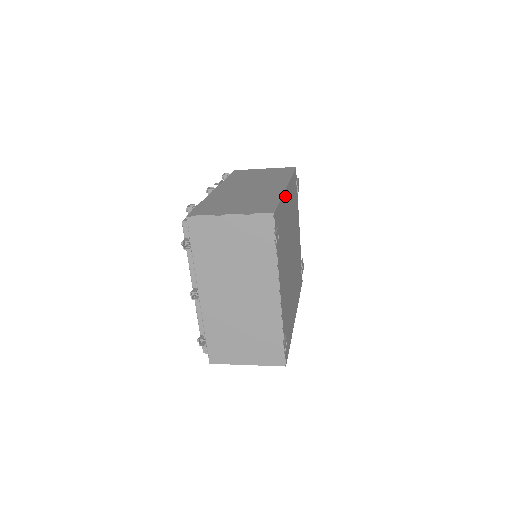
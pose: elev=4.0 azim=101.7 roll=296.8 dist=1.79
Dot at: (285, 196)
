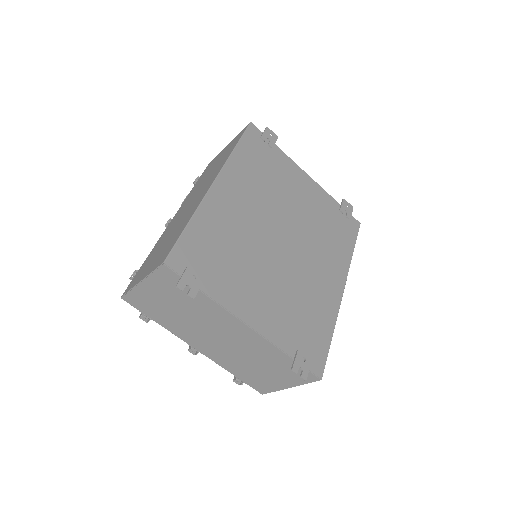
Dot at: (212, 199)
